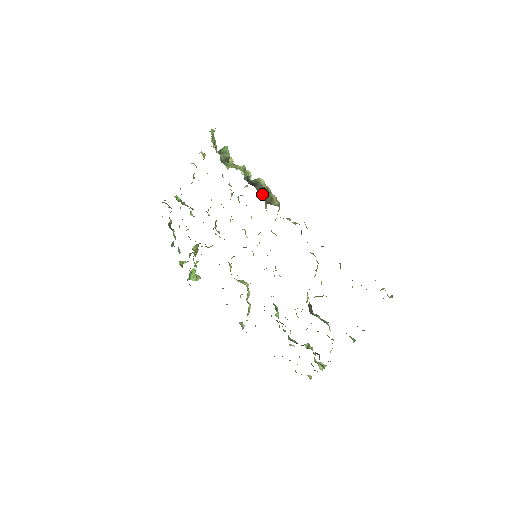
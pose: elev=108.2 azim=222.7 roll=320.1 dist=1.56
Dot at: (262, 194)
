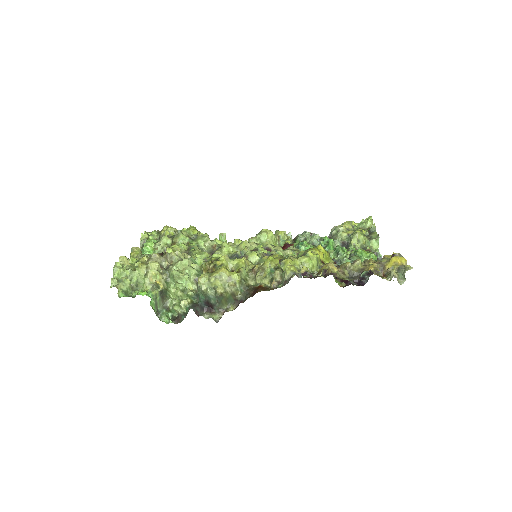
Dot at: (224, 304)
